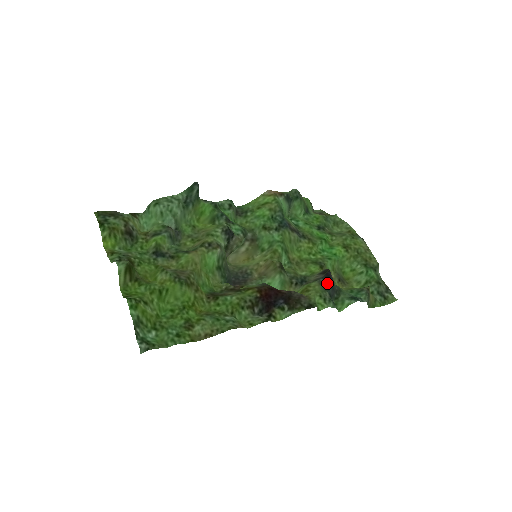
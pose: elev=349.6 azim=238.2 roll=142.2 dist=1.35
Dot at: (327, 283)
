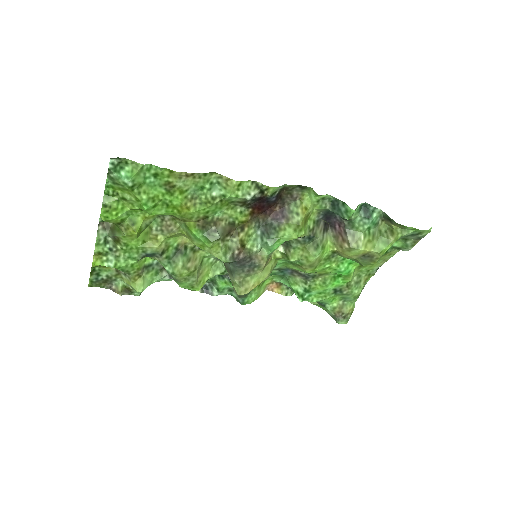
Dot at: (326, 213)
